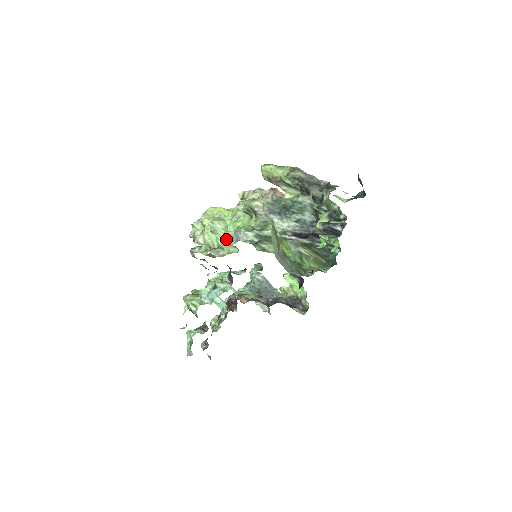
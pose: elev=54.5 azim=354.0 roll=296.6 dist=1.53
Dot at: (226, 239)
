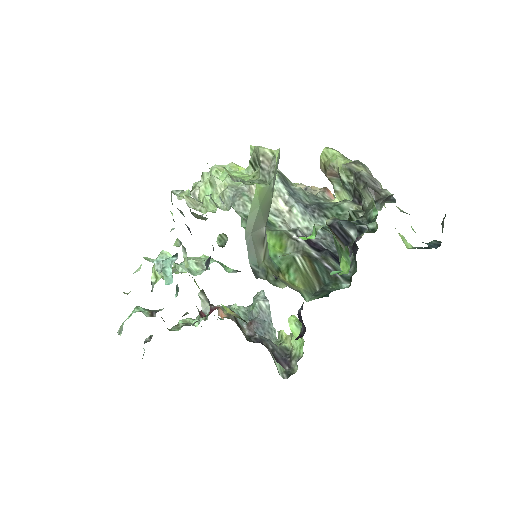
Dot at: (221, 200)
